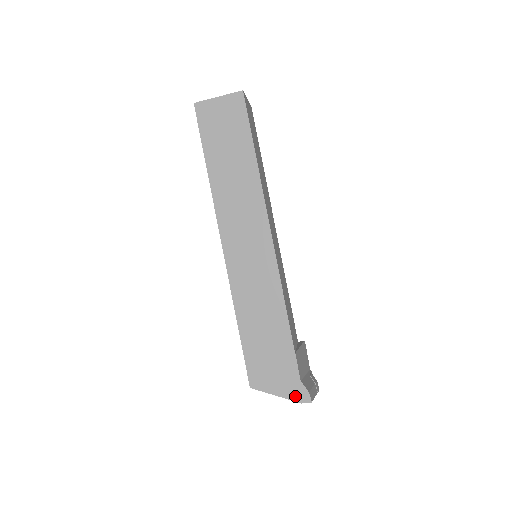
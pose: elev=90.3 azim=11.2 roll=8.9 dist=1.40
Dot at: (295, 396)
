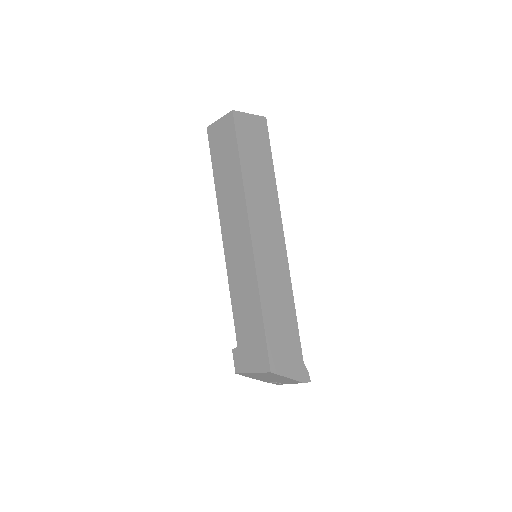
Dot at: (301, 377)
